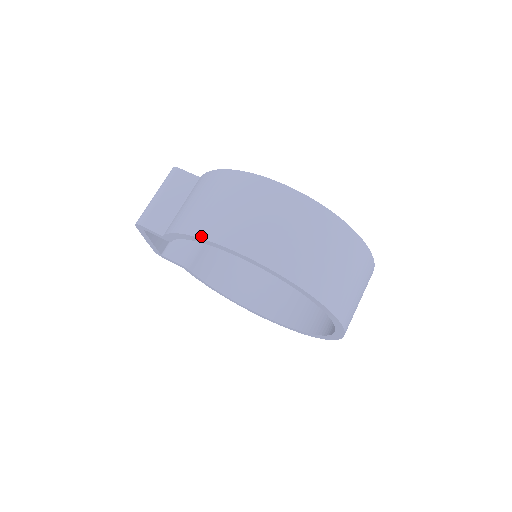
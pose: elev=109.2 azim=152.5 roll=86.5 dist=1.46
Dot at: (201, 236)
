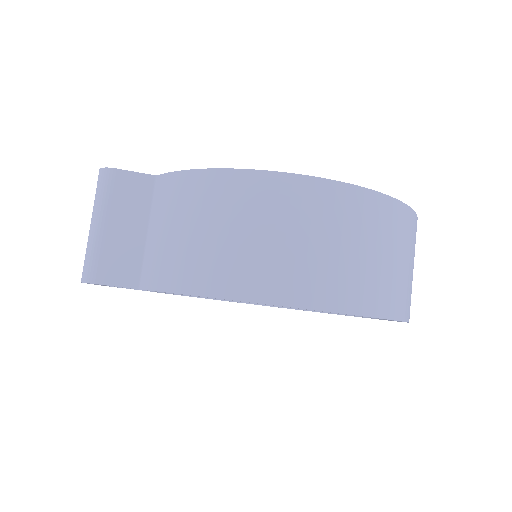
Dot at: (236, 297)
